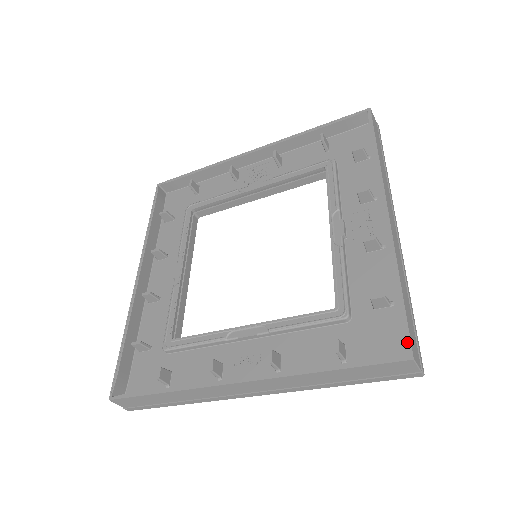
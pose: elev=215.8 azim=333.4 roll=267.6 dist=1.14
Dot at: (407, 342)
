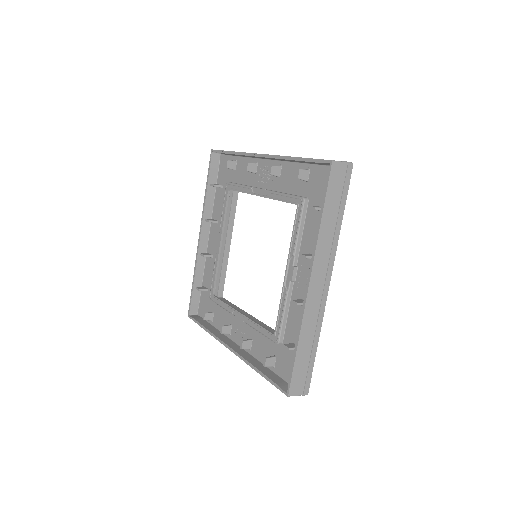
Dot at: (288, 385)
